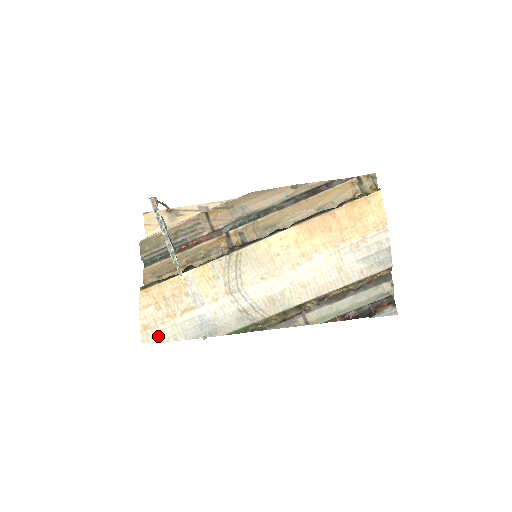
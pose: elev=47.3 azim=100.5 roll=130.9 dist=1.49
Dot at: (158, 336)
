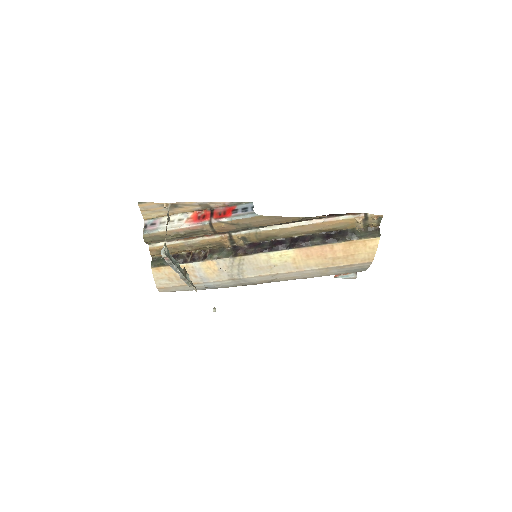
Dot at: (172, 290)
